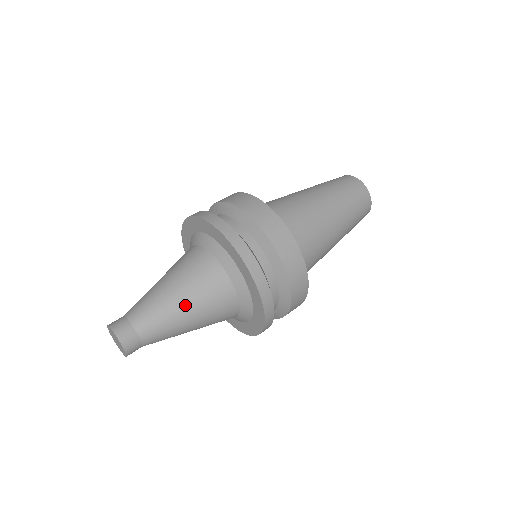
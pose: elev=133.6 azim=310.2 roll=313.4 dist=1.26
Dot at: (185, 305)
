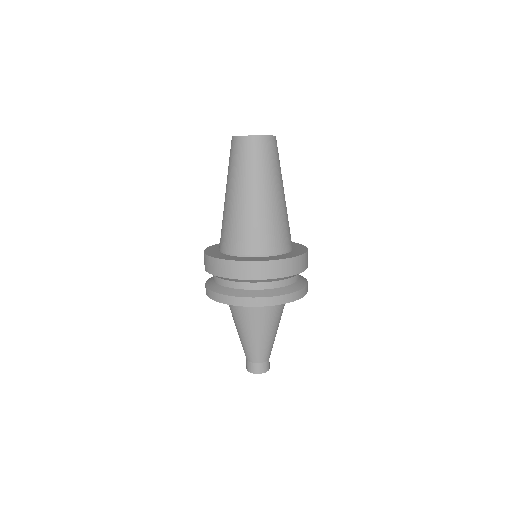
Dot at: occluded
